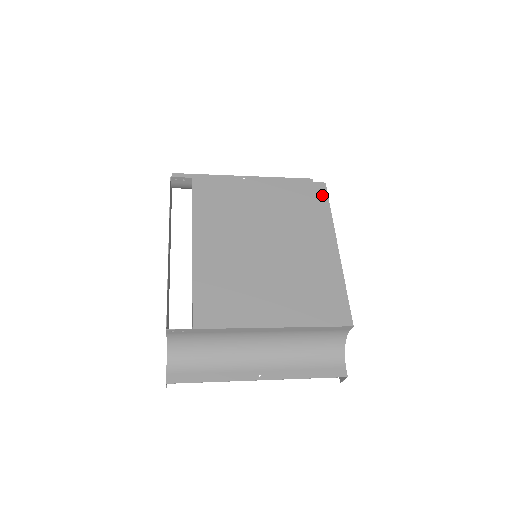
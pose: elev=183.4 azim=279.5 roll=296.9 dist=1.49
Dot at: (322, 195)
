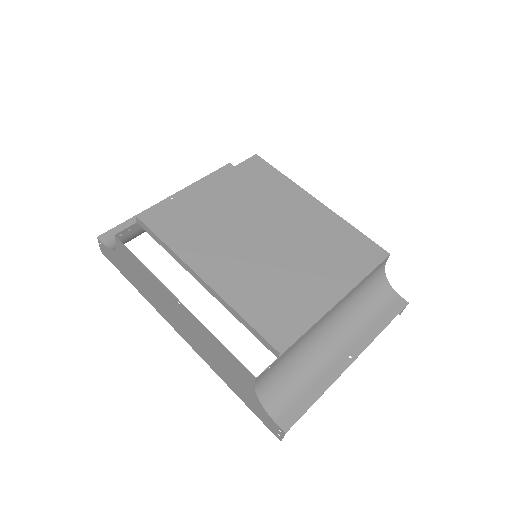
Dot at: (264, 166)
